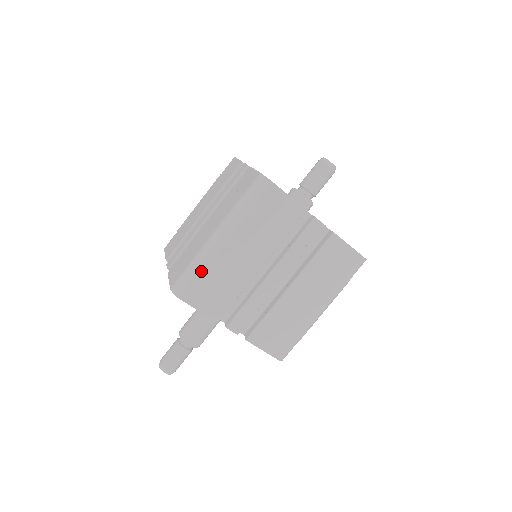
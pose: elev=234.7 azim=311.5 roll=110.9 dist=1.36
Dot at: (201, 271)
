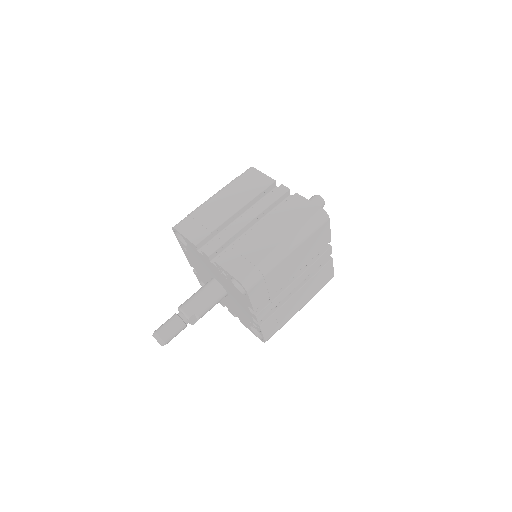
Dot at: (268, 272)
